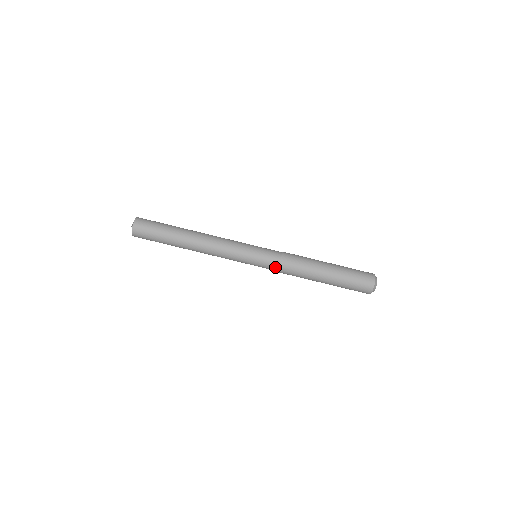
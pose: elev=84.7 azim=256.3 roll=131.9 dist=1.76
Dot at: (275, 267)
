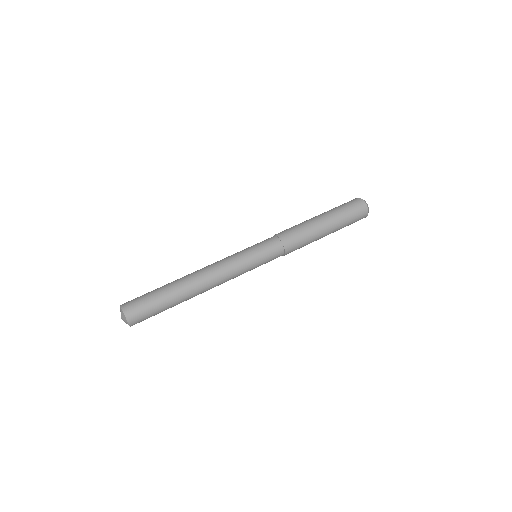
Dot at: (277, 242)
